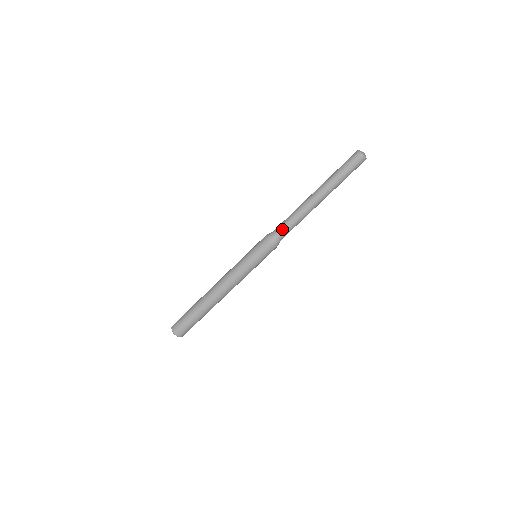
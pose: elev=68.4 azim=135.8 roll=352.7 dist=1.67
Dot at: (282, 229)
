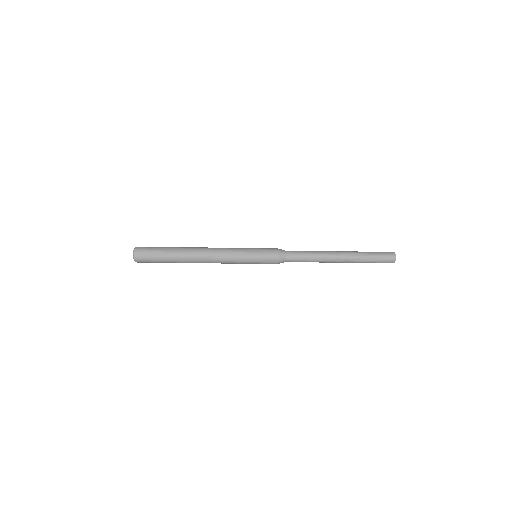
Dot at: (295, 260)
